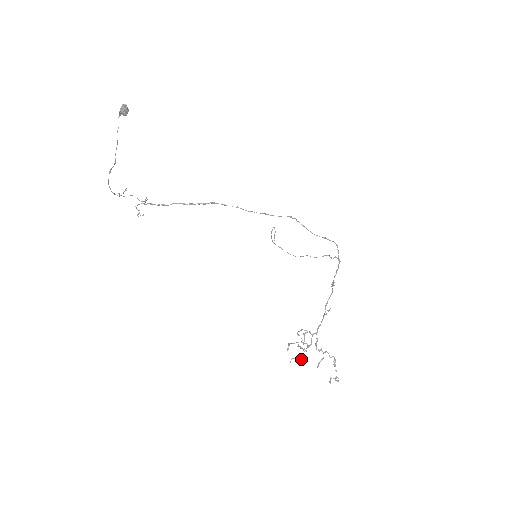
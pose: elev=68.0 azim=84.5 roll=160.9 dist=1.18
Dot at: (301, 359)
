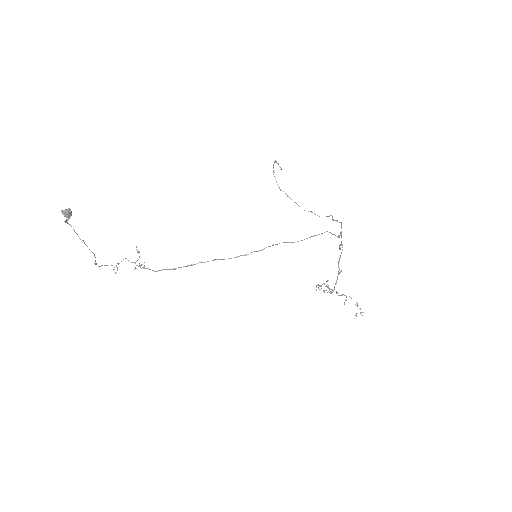
Dot at: occluded
